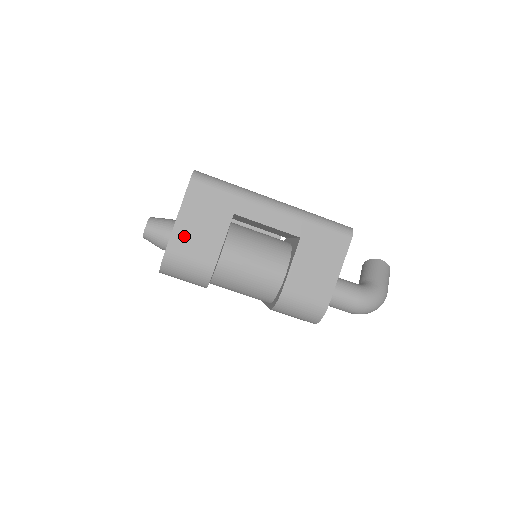
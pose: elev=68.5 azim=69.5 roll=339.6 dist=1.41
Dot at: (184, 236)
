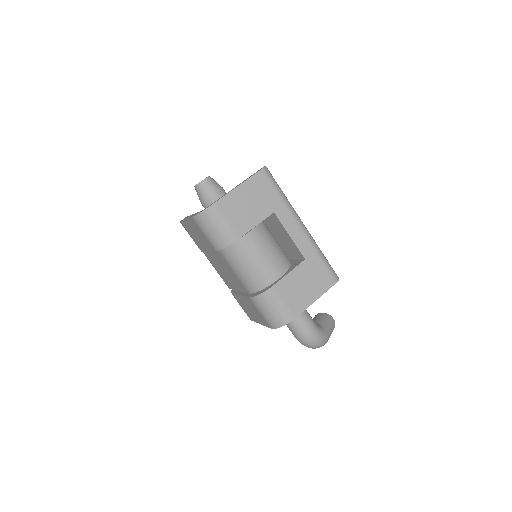
Dot at: (233, 203)
